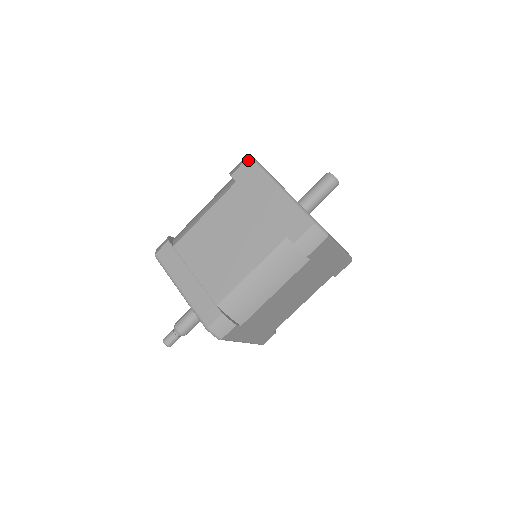
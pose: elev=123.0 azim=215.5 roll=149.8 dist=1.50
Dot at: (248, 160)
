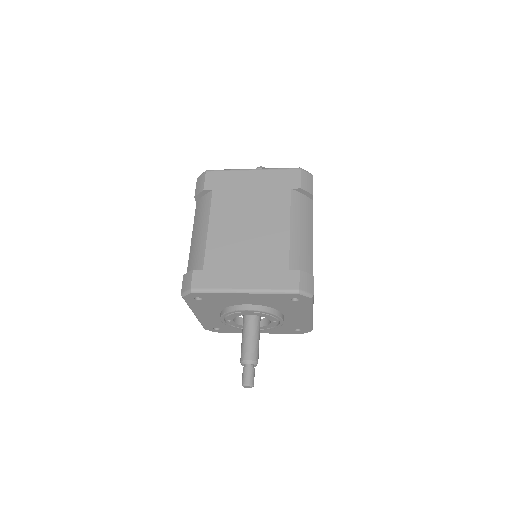
Dot at: (208, 172)
